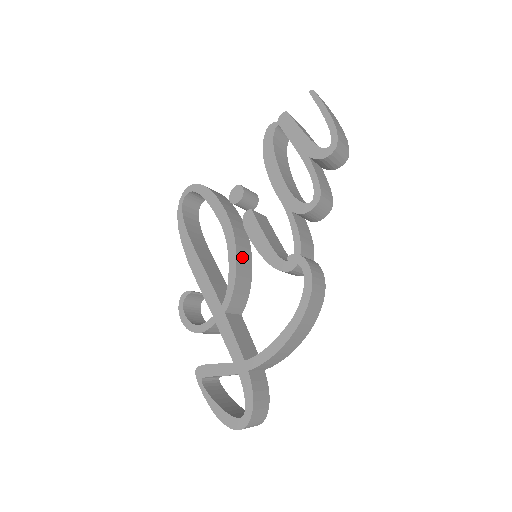
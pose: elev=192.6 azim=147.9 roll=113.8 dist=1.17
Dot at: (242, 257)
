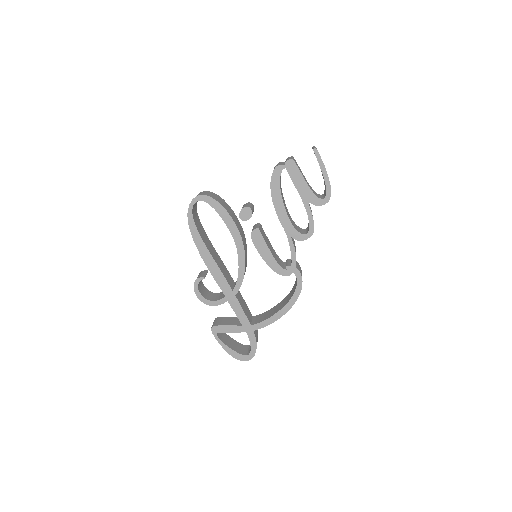
Dot at: (246, 256)
